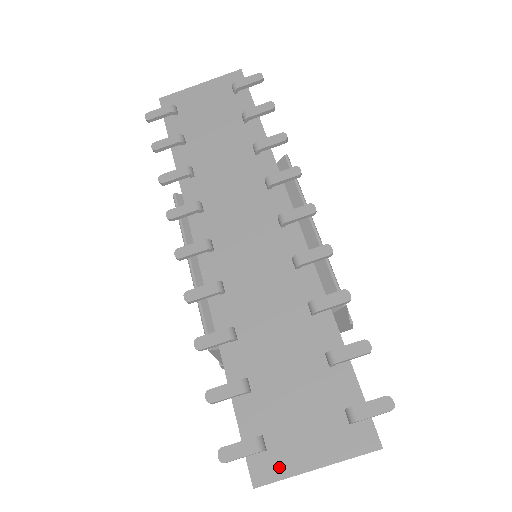
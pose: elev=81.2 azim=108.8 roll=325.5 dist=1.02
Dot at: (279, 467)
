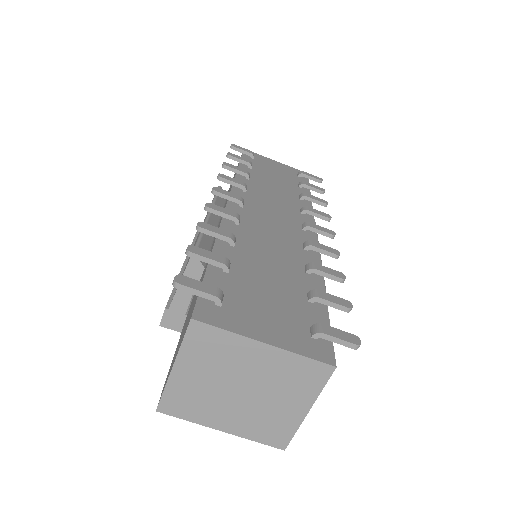
Dot at: (227, 321)
